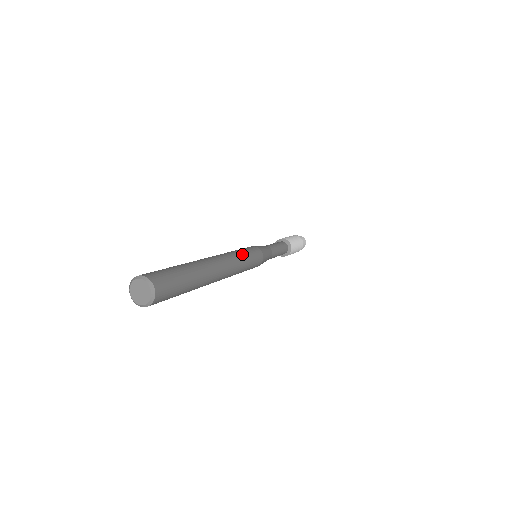
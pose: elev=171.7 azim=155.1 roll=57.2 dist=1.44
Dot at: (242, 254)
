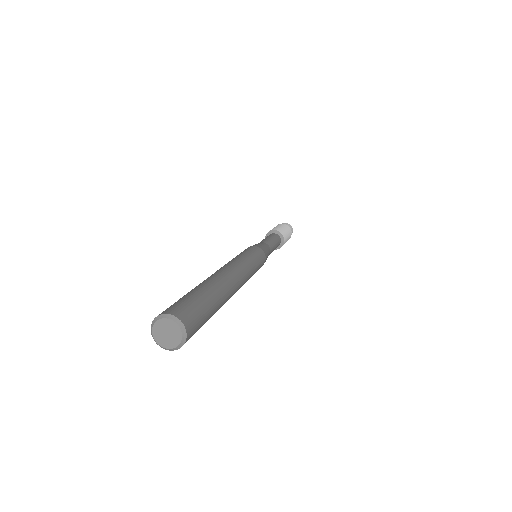
Dot at: (245, 257)
